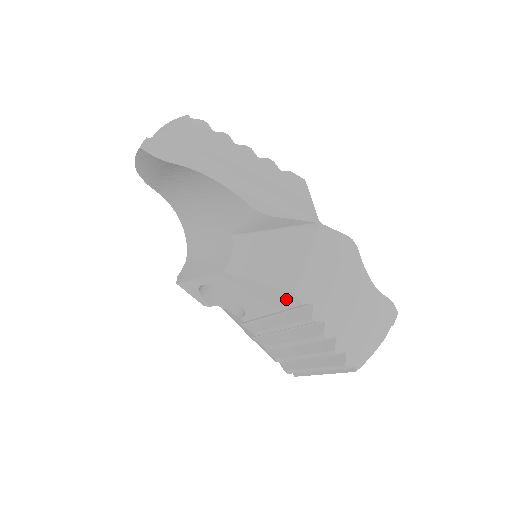
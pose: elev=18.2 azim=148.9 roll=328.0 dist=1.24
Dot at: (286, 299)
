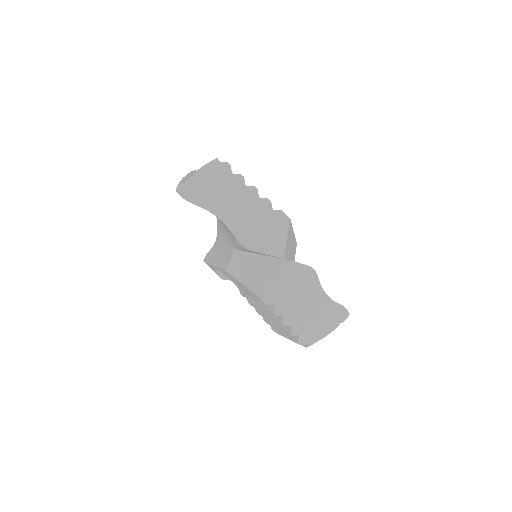
Dot at: (258, 298)
